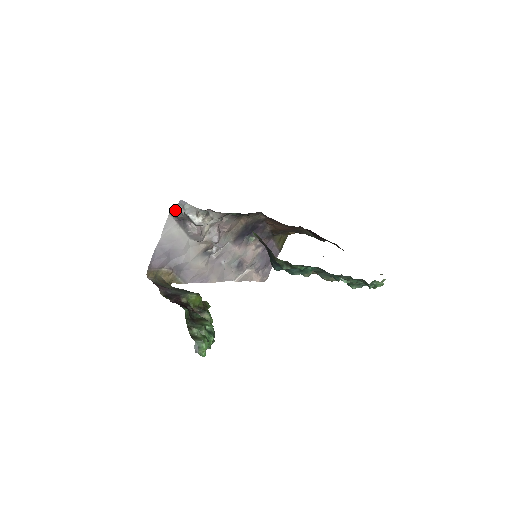
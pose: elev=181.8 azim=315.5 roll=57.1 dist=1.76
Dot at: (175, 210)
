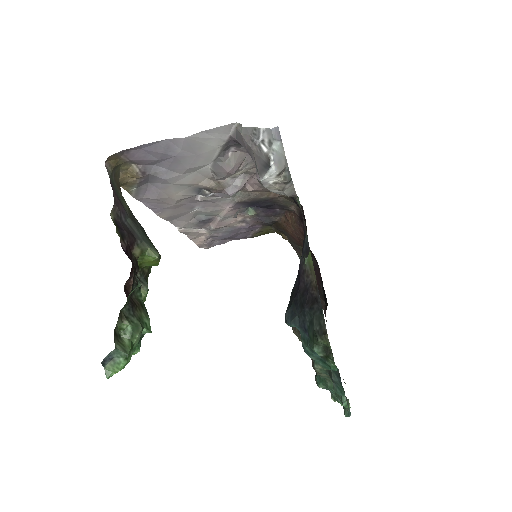
Dot at: (253, 129)
